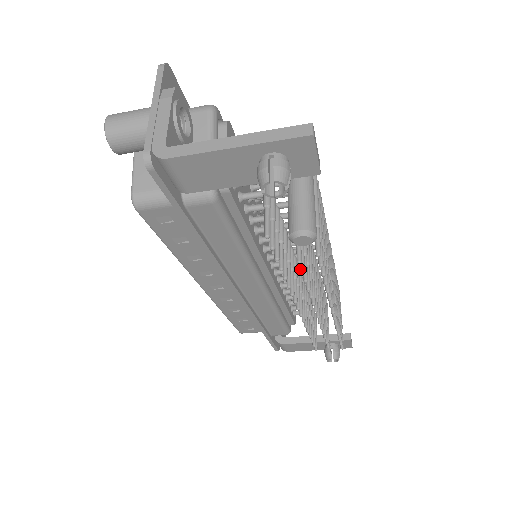
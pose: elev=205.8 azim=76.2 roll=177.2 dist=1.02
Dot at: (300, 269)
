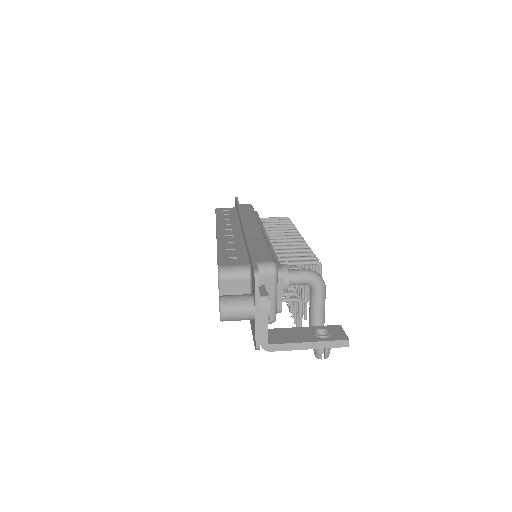
Dot at: occluded
